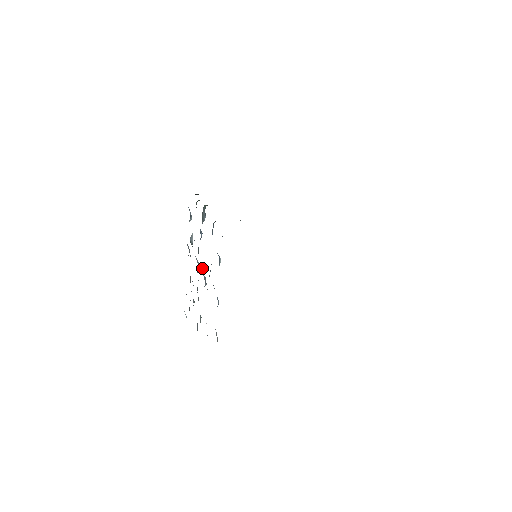
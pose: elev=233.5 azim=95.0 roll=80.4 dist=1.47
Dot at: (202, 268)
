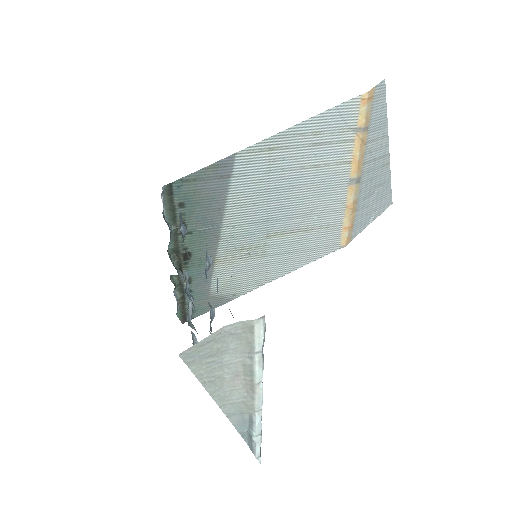
Dot at: occluded
